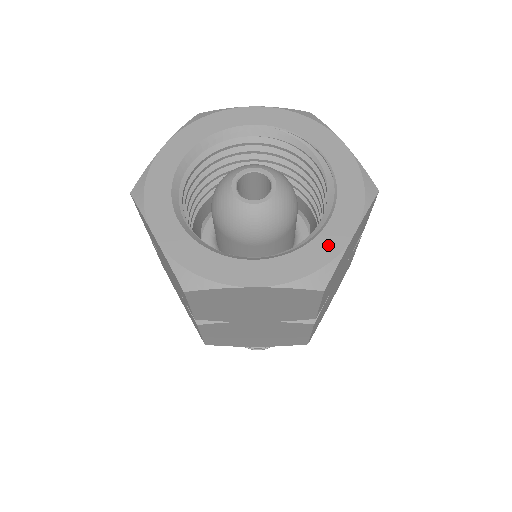
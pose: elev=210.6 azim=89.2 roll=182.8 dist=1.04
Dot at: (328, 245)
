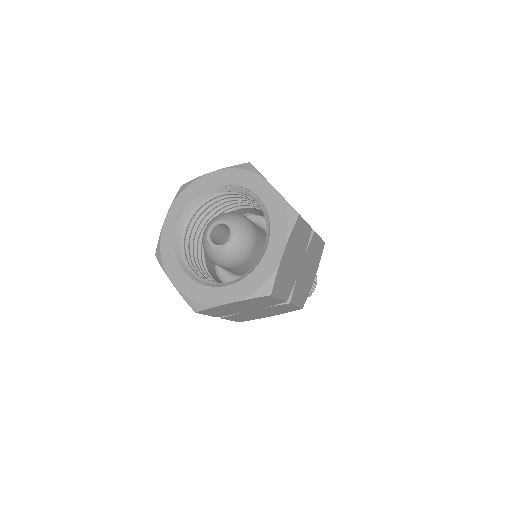
Dot at: (268, 266)
